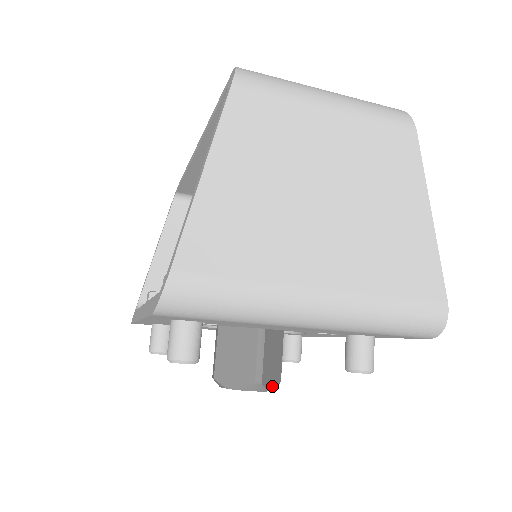
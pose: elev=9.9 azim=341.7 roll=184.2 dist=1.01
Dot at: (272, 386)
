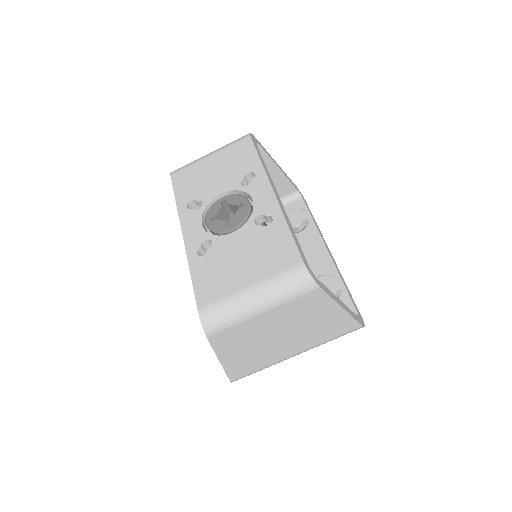
Dot at: occluded
